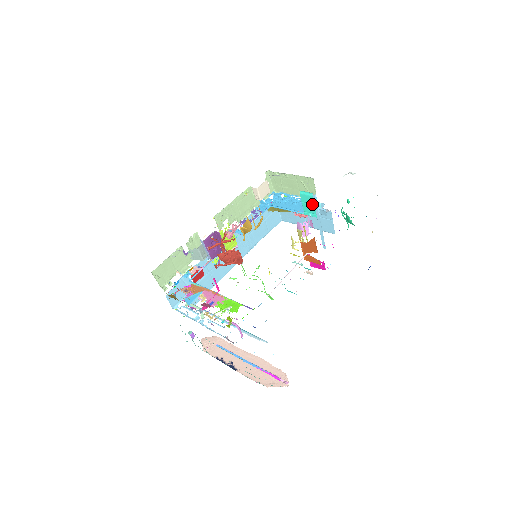
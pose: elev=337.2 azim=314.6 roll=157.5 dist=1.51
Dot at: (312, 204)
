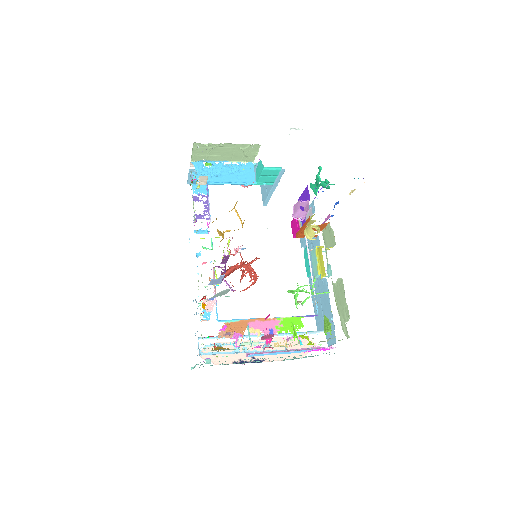
Dot at: (274, 176)
